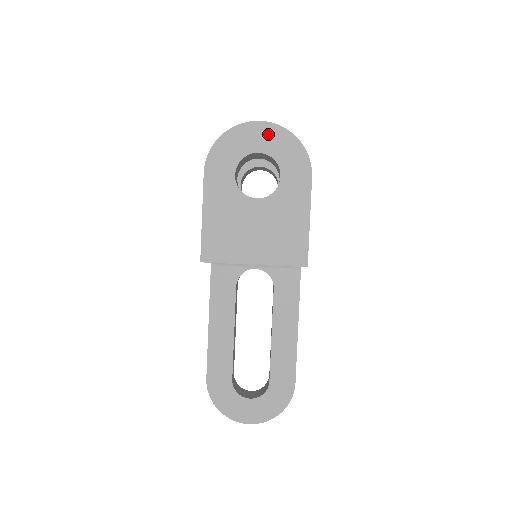
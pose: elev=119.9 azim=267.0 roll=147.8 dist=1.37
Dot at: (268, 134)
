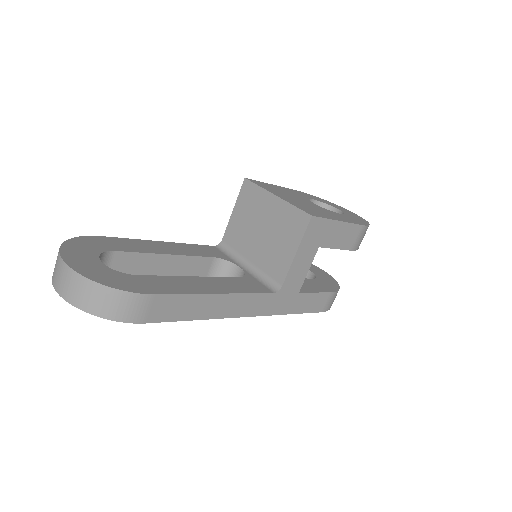
Dot at: (351, 213)
